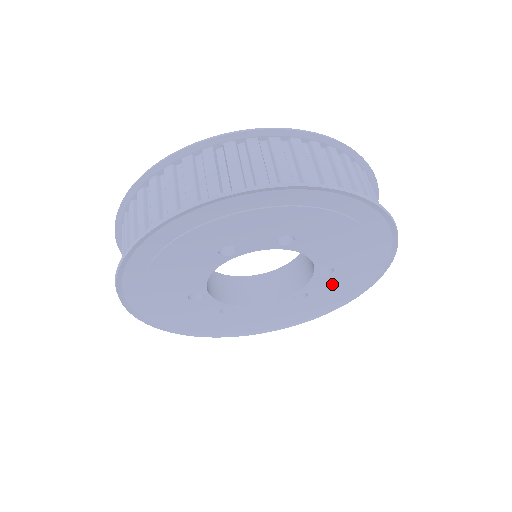
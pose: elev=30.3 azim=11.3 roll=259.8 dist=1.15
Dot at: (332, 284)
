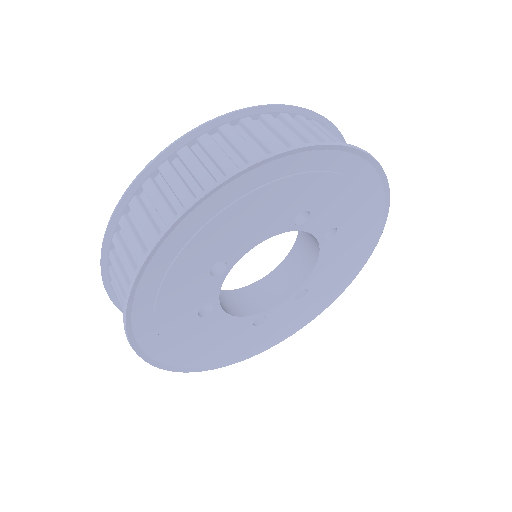
Dot at: (287, 314)
